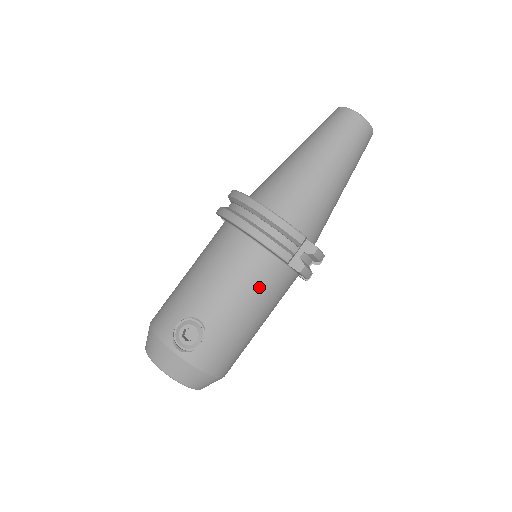
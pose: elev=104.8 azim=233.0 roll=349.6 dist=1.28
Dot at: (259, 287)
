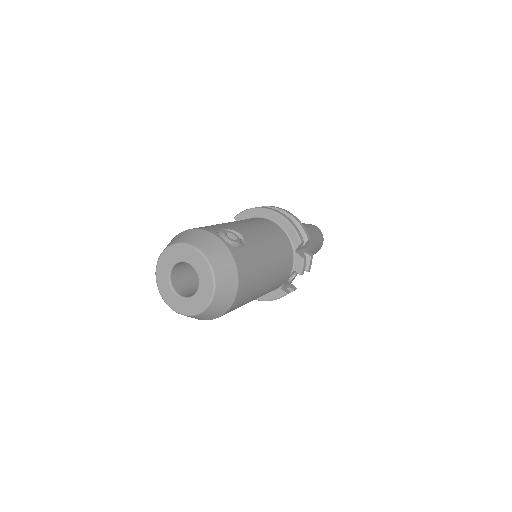
Dot at: (279, 248)
